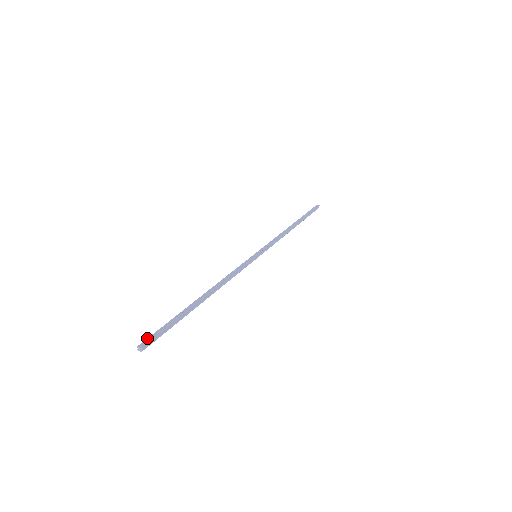
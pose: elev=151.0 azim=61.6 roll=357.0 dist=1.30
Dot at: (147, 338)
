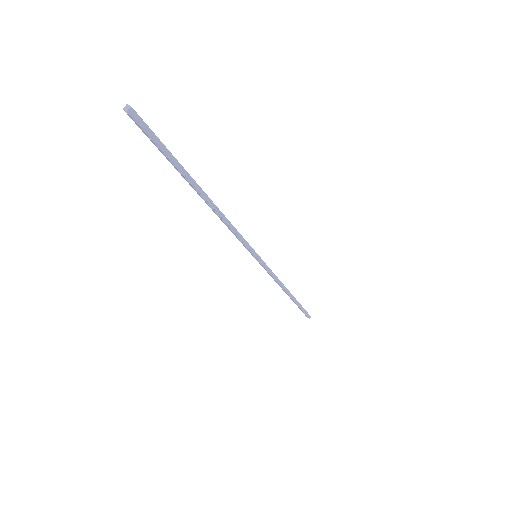
Dot at: (140, 118)
